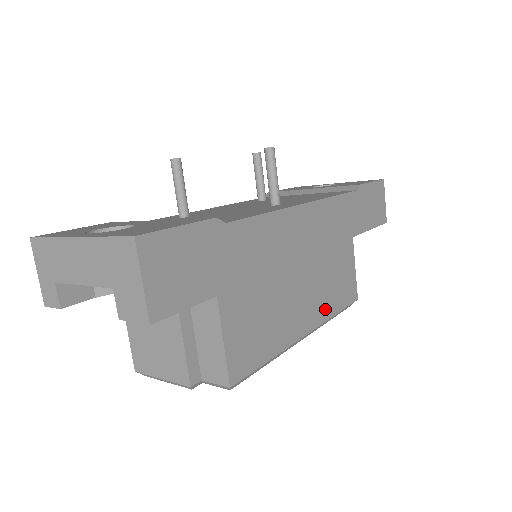
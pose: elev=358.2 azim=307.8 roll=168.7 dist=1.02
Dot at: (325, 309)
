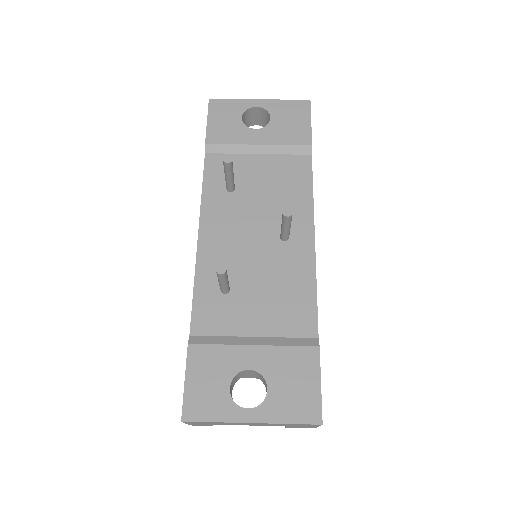
Dot at: occluded
